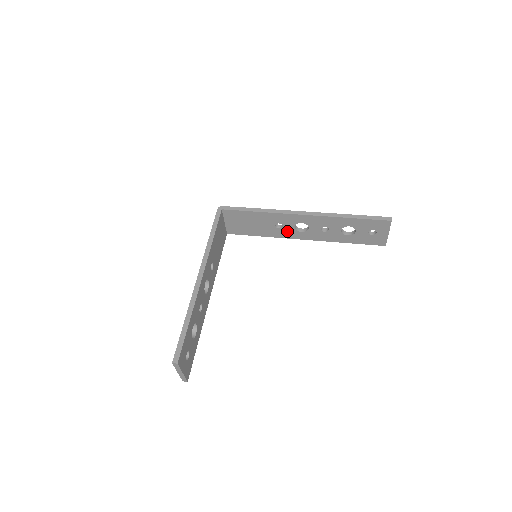
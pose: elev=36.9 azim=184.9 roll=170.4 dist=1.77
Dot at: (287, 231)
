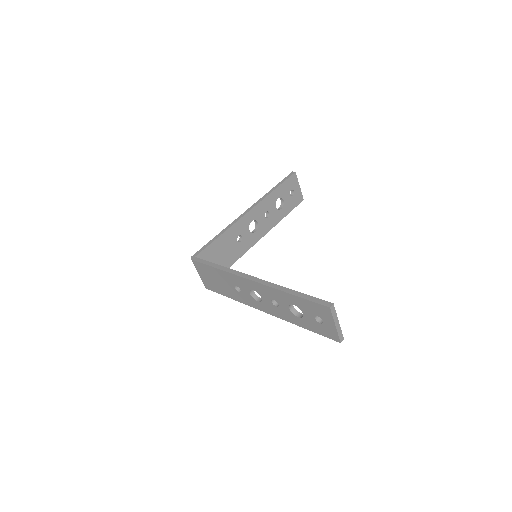
Dot at: (247, 240)
